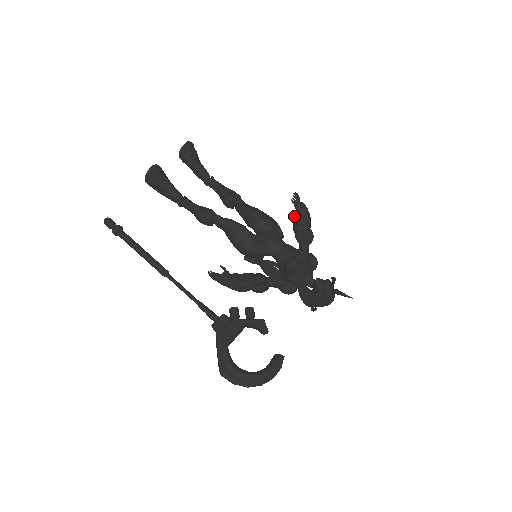
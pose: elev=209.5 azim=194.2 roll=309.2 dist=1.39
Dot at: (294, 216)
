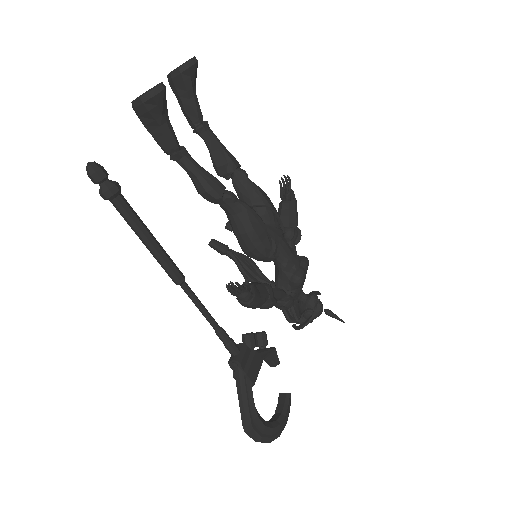
Dot at: (282, 205)
